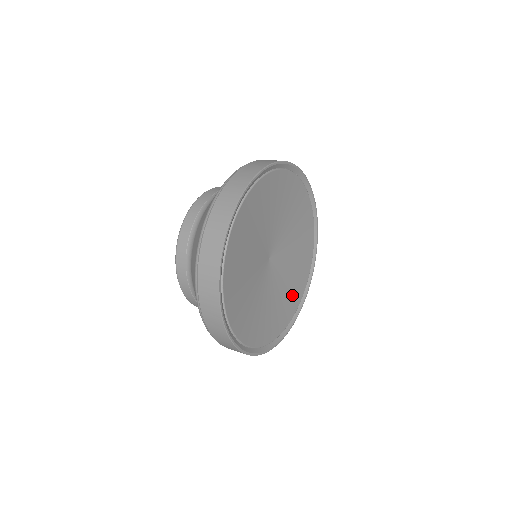
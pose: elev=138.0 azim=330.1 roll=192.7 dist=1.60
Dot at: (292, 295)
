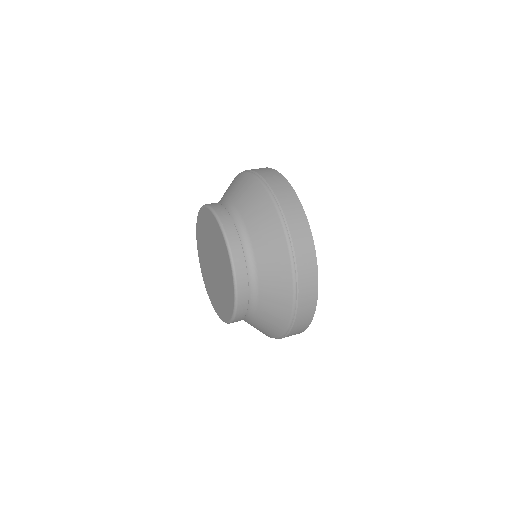
Dot at: occluded
